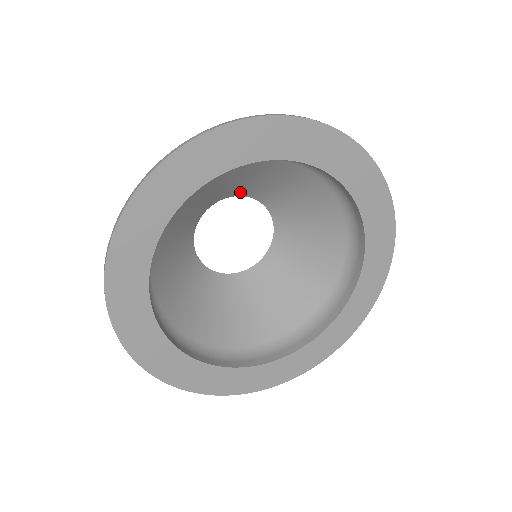
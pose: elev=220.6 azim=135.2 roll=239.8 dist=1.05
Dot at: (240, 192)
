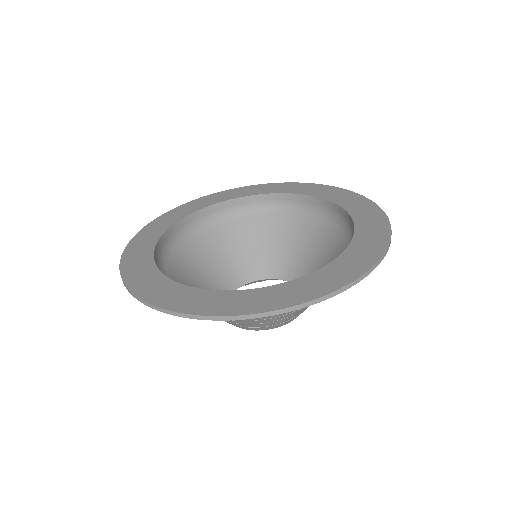
Dot at: (238, 279)
